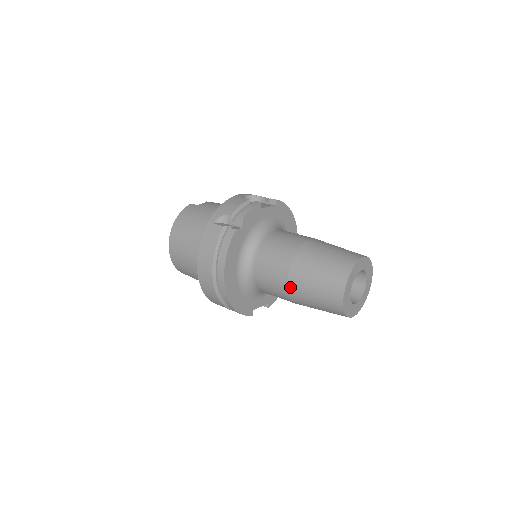
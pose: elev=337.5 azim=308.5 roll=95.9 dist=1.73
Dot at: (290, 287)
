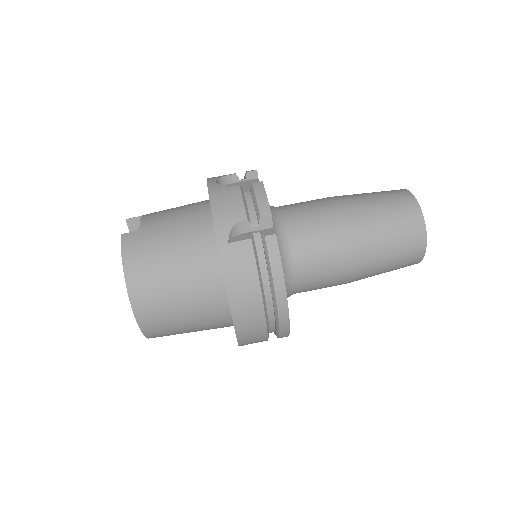
Dot at: (357, 268)
